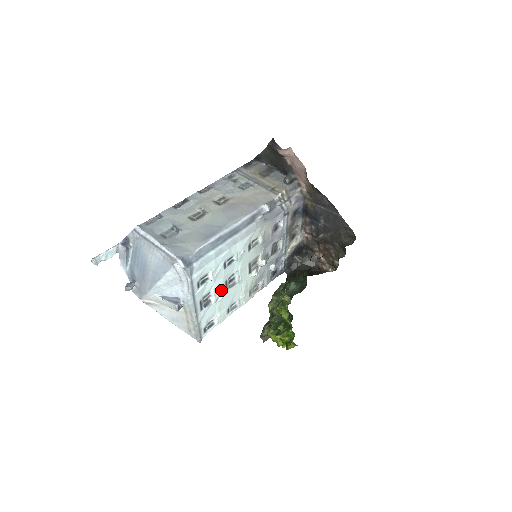
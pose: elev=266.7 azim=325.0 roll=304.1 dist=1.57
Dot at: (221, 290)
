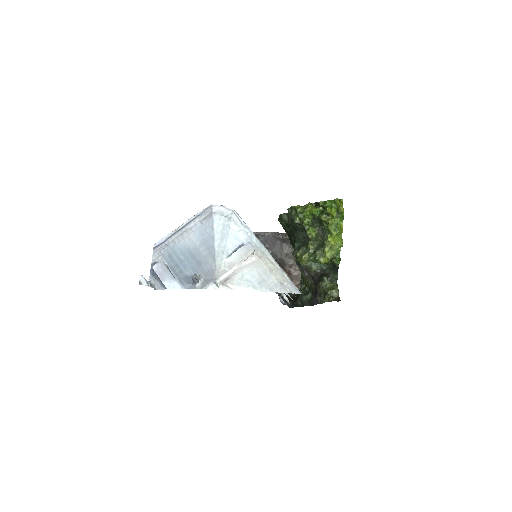
Dot at: occluded
